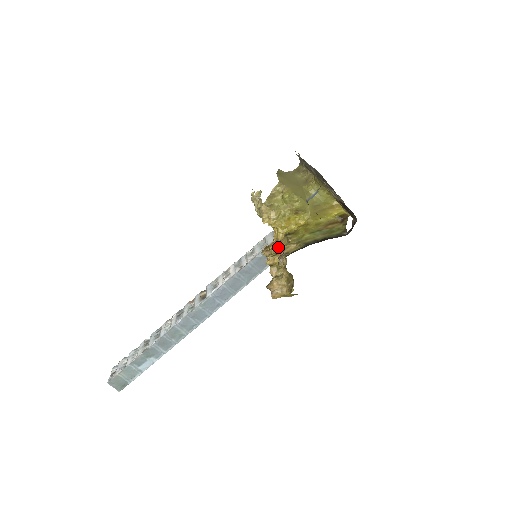
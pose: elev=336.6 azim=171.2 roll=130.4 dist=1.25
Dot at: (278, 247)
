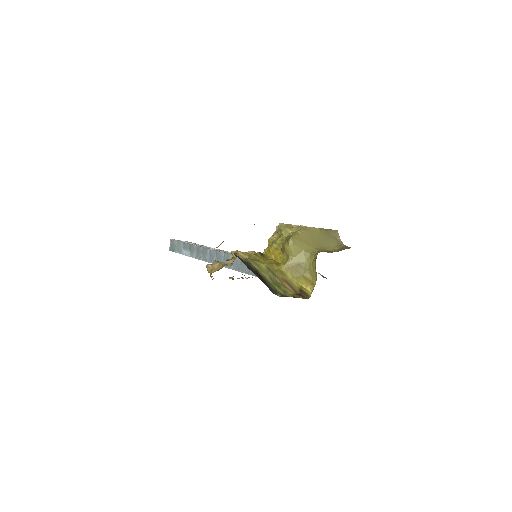
Dot at: occluded
